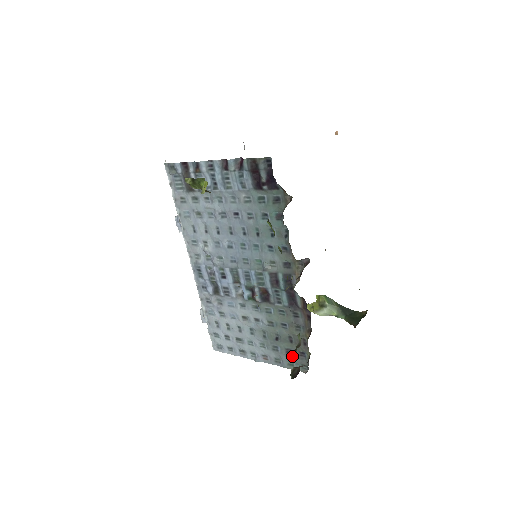
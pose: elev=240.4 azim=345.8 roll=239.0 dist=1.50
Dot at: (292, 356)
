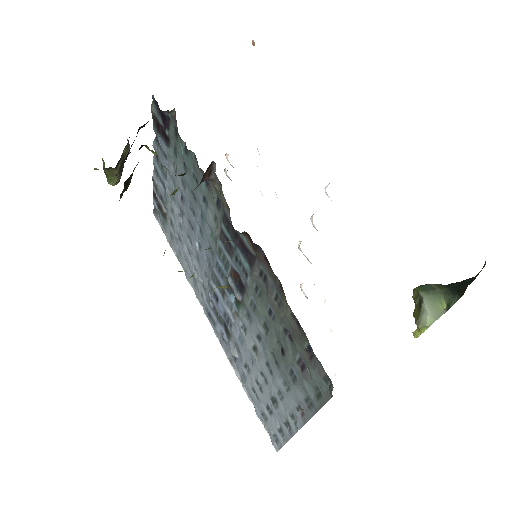
Dot at: occluded
